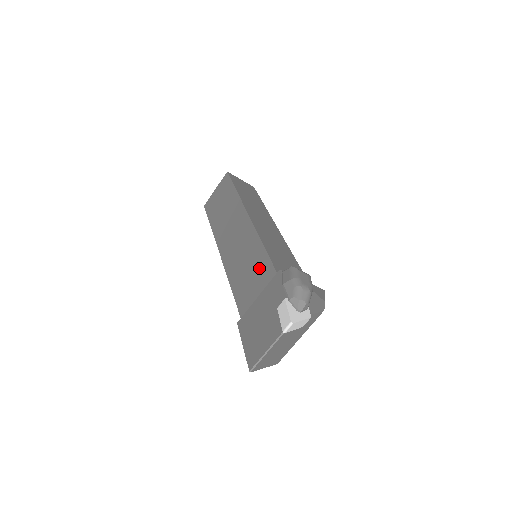
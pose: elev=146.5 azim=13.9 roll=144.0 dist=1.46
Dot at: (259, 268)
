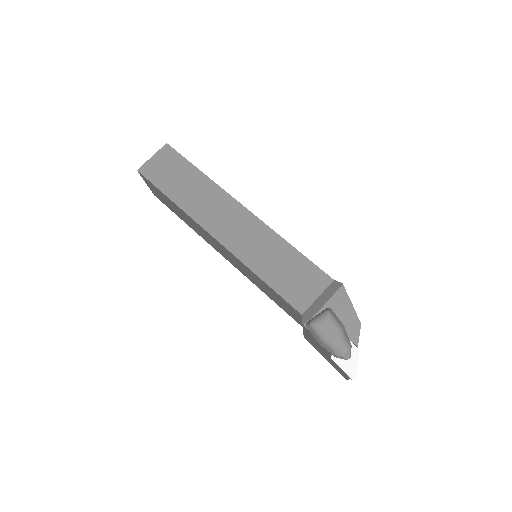
Dot at: (278, 298)
